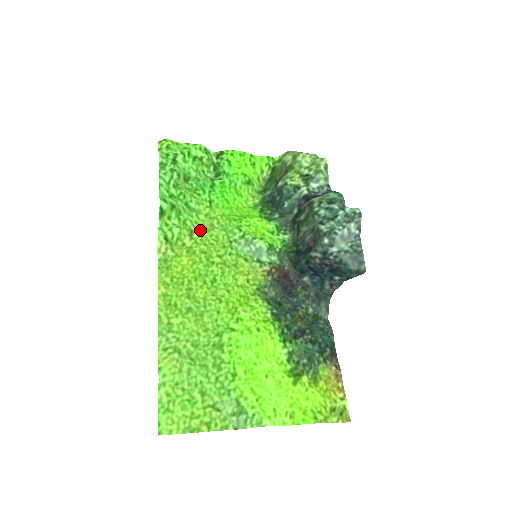
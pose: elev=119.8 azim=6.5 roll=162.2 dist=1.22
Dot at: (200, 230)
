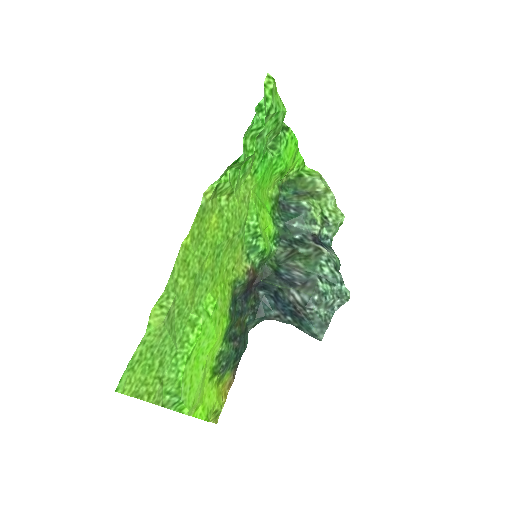
Dot at: (237, 195)
